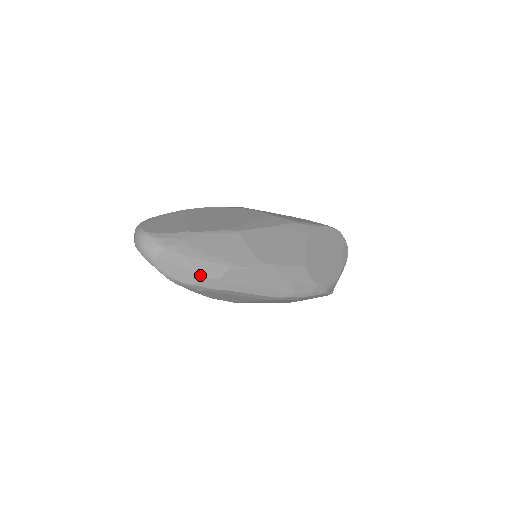
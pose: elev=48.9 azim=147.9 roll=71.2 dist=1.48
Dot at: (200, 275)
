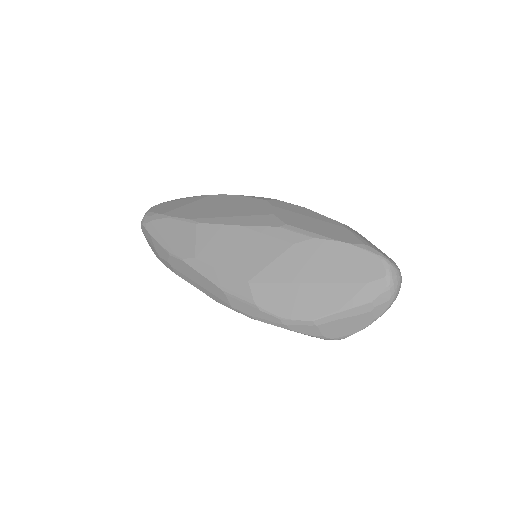
Dot at: (158, 253)
